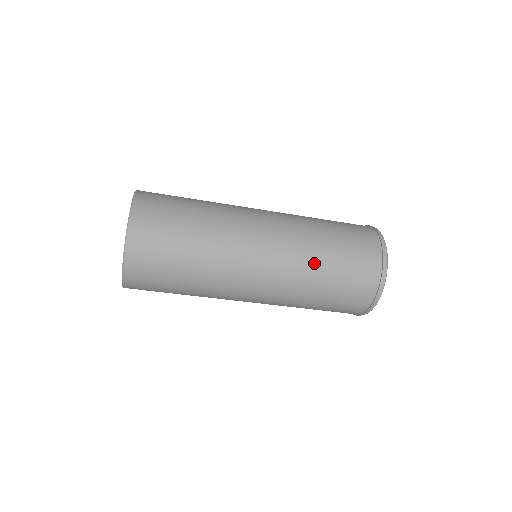
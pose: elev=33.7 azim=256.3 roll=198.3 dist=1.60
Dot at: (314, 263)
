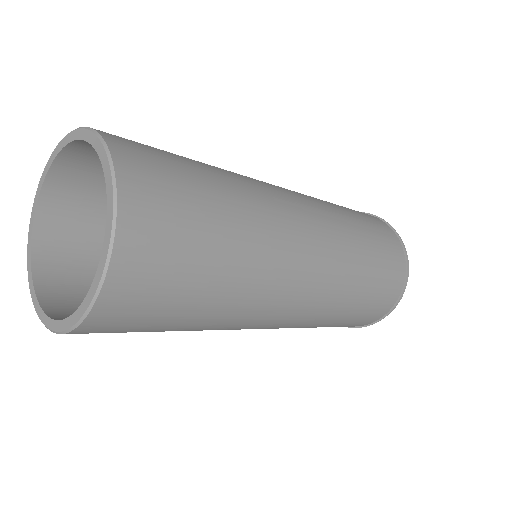
Dot at: (318, 325)
